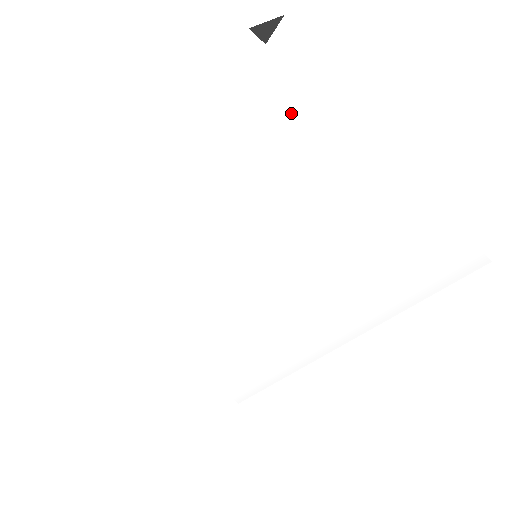
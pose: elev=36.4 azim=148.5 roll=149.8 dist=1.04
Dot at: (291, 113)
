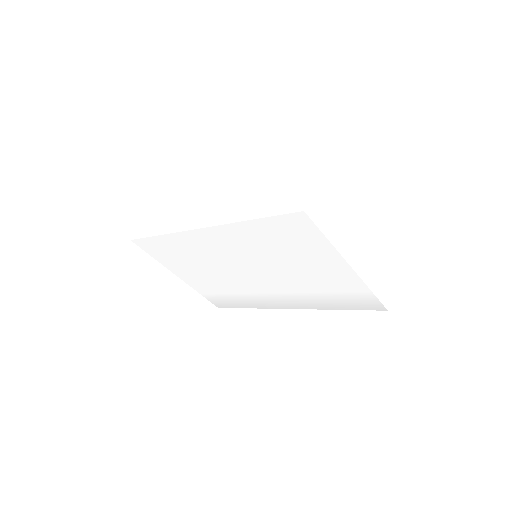
Dot at: (313, 242)
